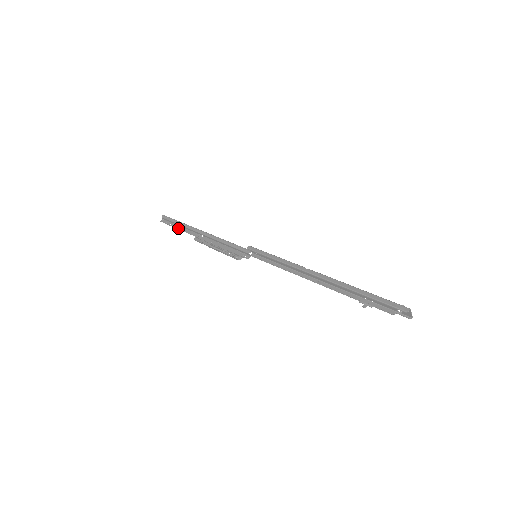
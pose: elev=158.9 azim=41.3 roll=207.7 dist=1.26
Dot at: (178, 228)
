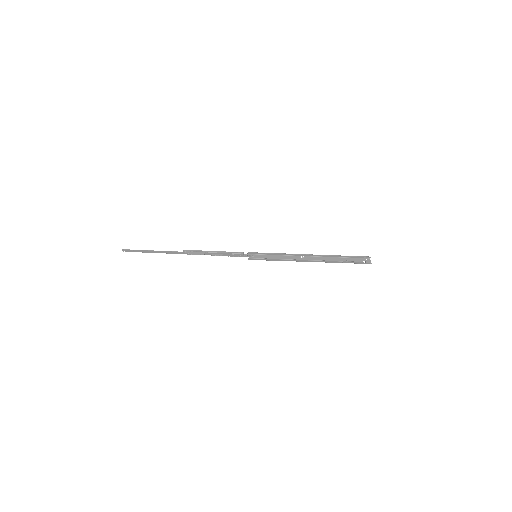
Dot at: (155, 251)
